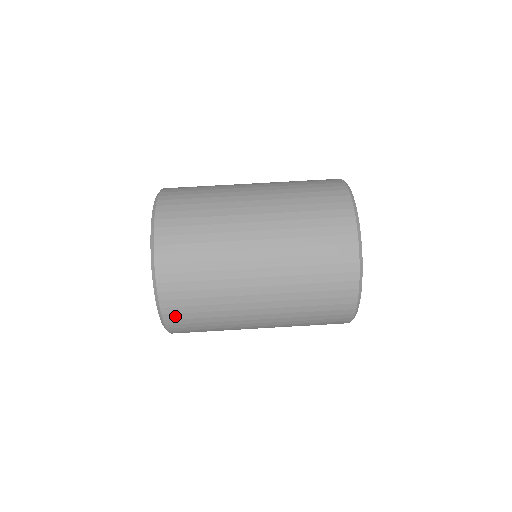
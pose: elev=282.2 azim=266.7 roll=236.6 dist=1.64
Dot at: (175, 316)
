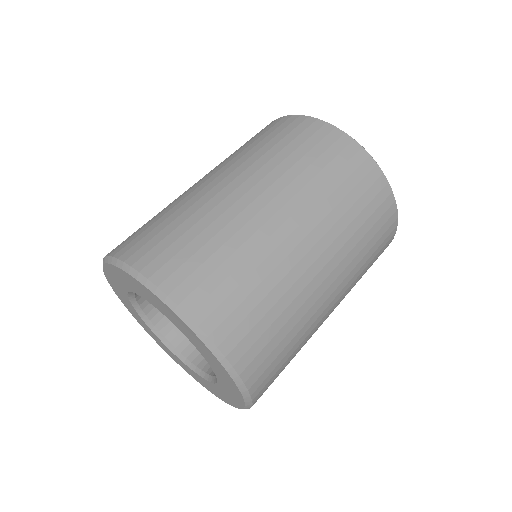
Dot at: (197, 296)
